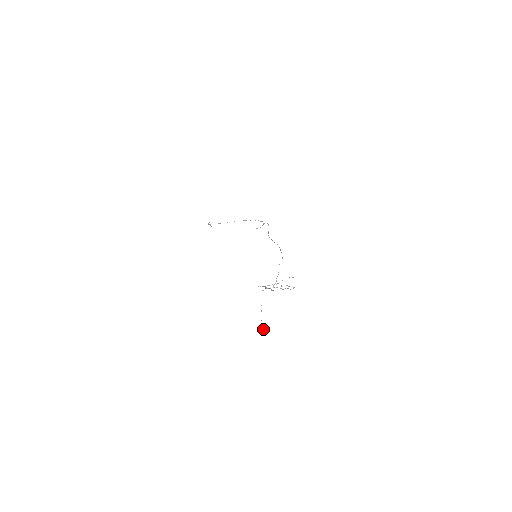
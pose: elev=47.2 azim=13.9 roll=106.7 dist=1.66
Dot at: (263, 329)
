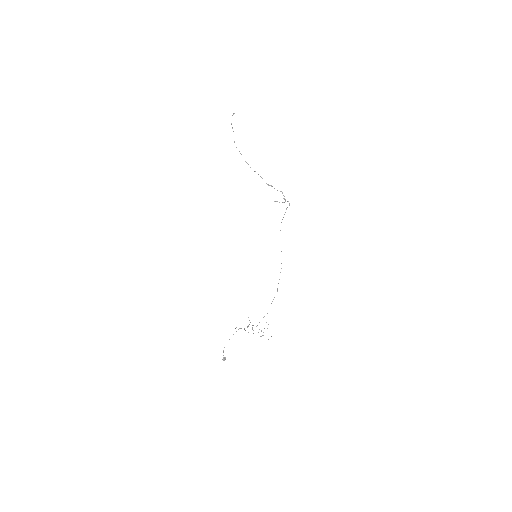
Dot at: occluded
